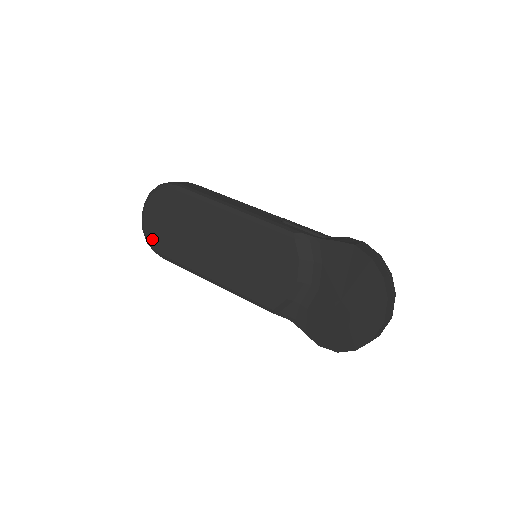
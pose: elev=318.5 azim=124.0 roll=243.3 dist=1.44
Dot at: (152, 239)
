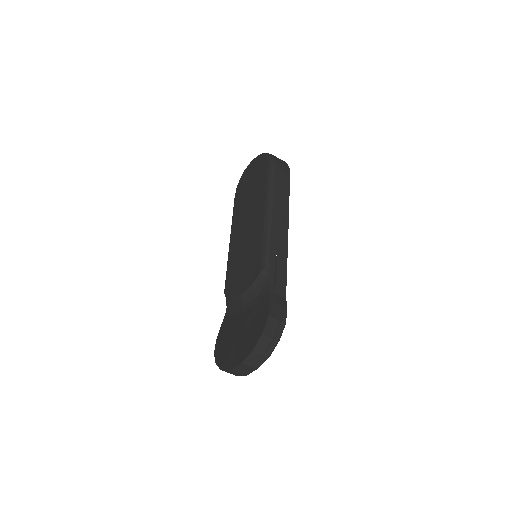
Dot at: (241, 181)
